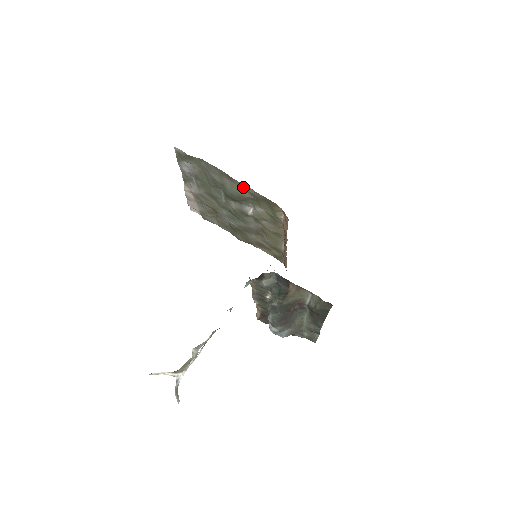
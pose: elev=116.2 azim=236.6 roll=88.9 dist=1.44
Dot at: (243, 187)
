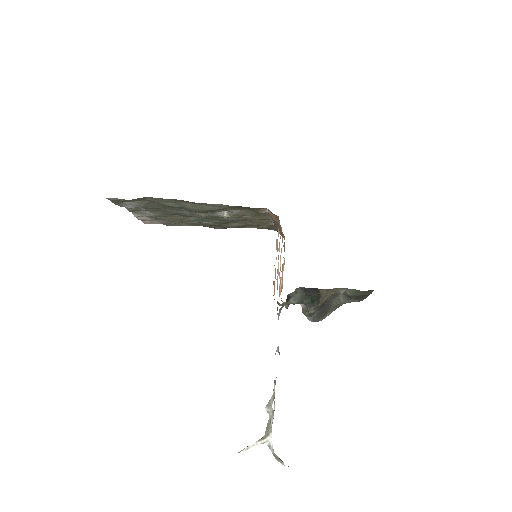
Dot at: (210, 205)
